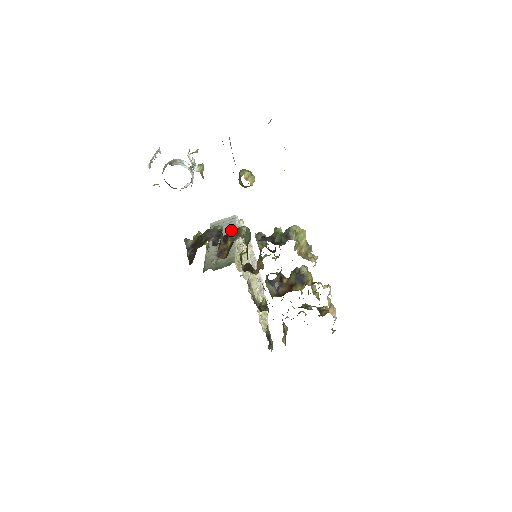
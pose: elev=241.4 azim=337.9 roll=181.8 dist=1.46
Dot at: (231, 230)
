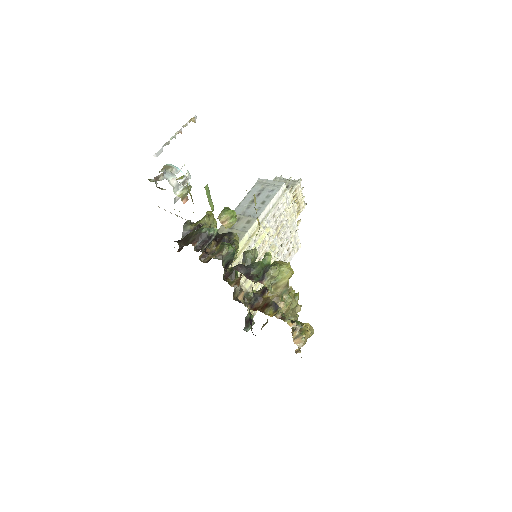
Dot at: (225, 236)
